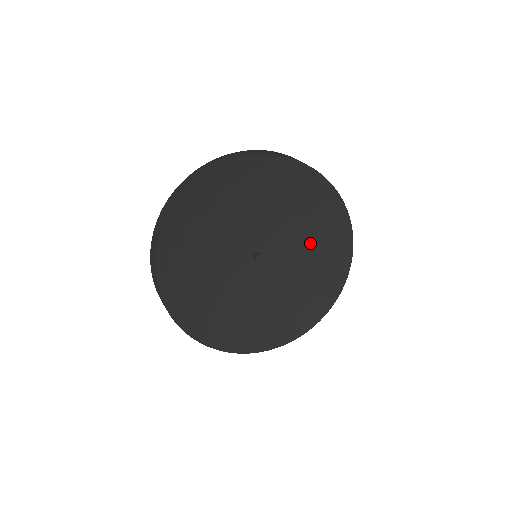
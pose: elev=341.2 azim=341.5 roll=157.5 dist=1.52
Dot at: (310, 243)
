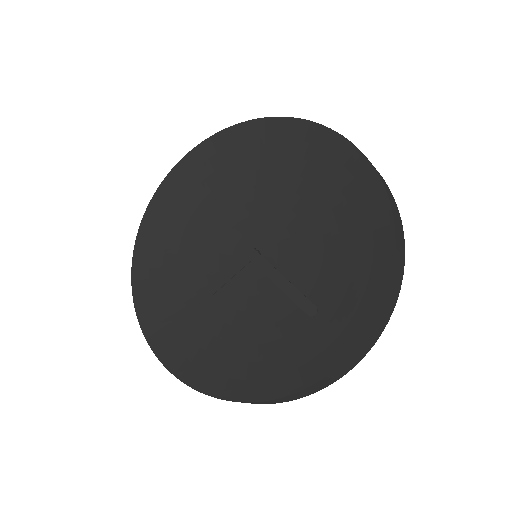
Dot at: (330, 243)
